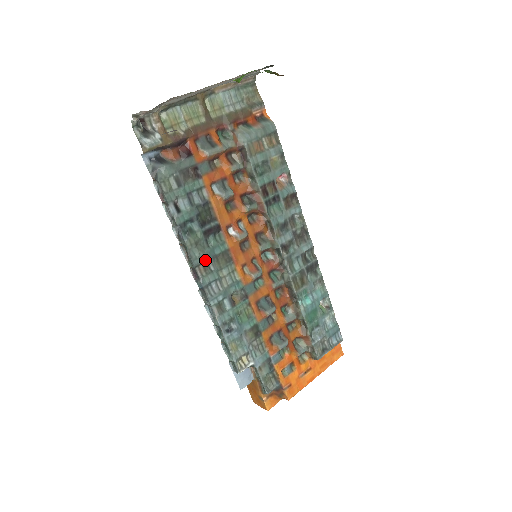
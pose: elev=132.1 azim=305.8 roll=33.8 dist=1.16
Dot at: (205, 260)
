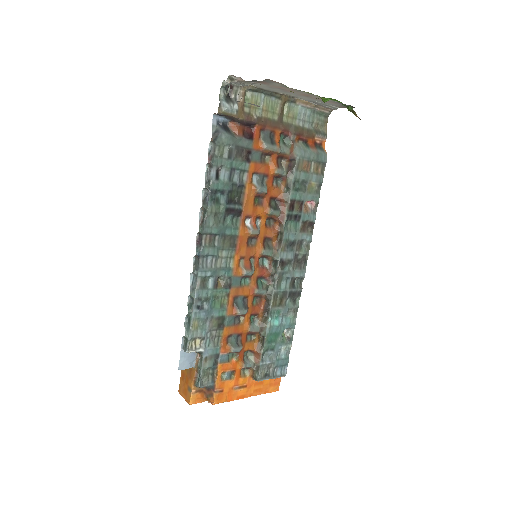
Dot at: (215, 233)
